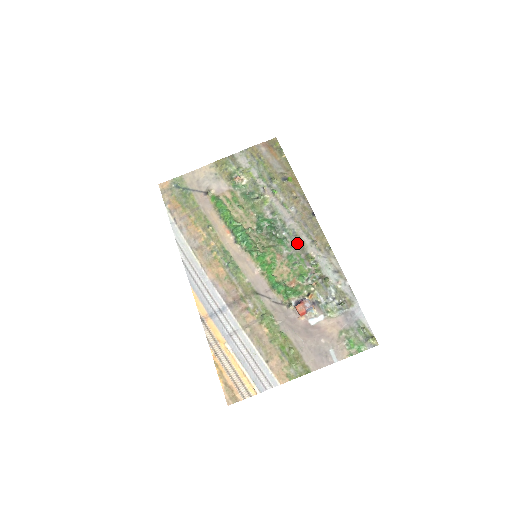
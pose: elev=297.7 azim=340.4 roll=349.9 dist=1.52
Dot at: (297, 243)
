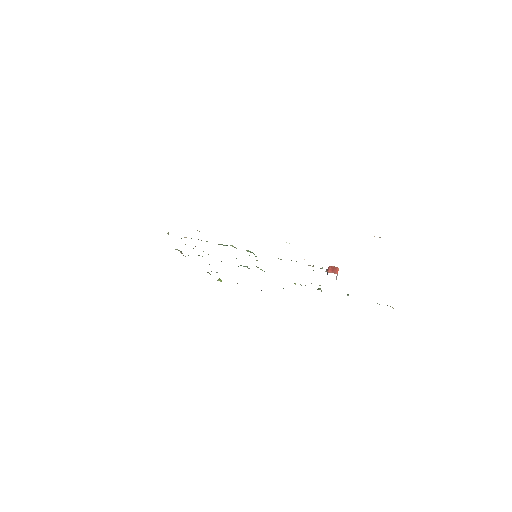
Dot at: occluded
